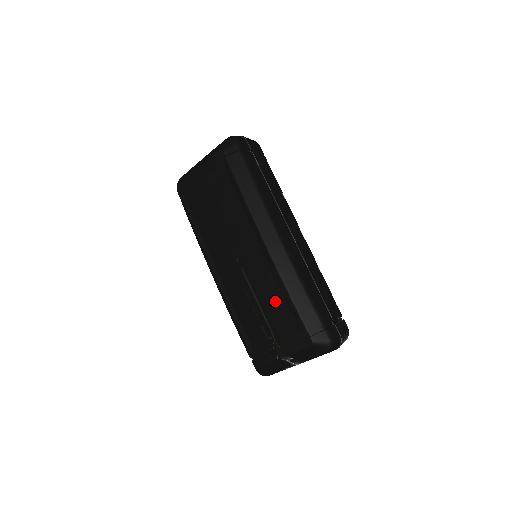
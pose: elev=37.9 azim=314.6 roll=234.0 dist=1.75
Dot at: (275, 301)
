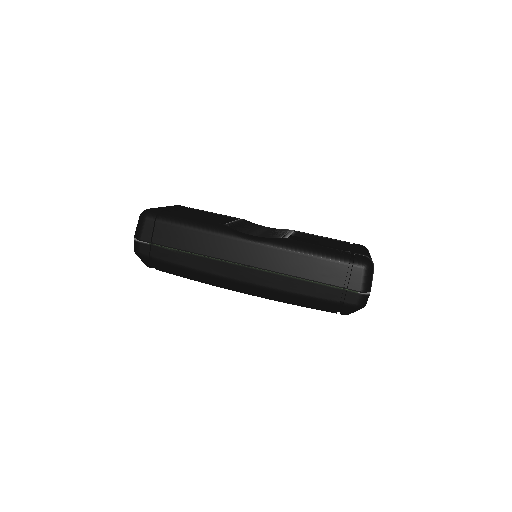
Dot at: occluded
